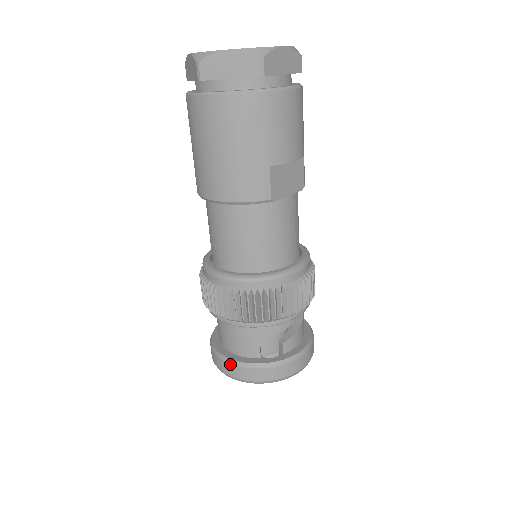
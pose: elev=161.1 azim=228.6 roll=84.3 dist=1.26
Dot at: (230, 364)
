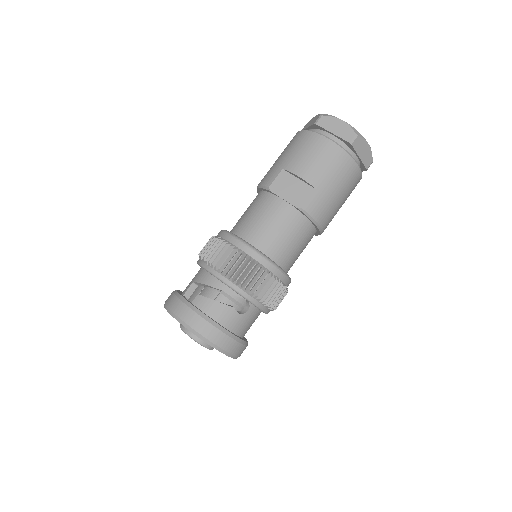
Dot at: occluded
